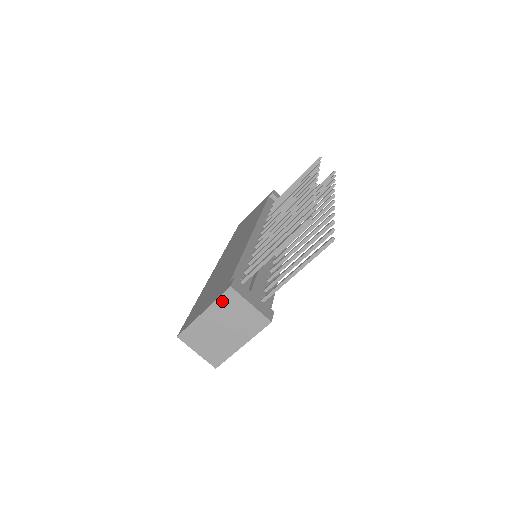
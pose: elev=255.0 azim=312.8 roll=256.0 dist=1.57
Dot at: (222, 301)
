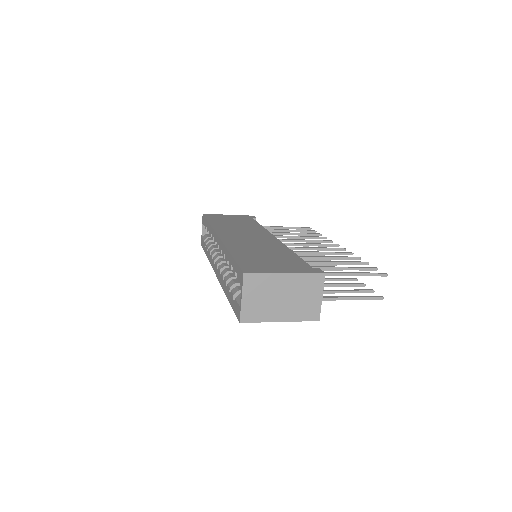
Dot at: (308, 277)
